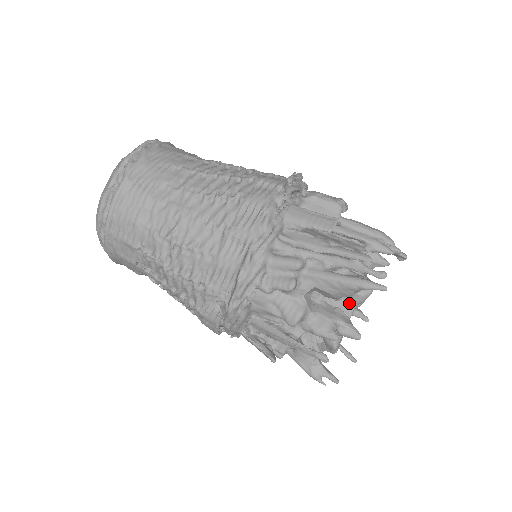
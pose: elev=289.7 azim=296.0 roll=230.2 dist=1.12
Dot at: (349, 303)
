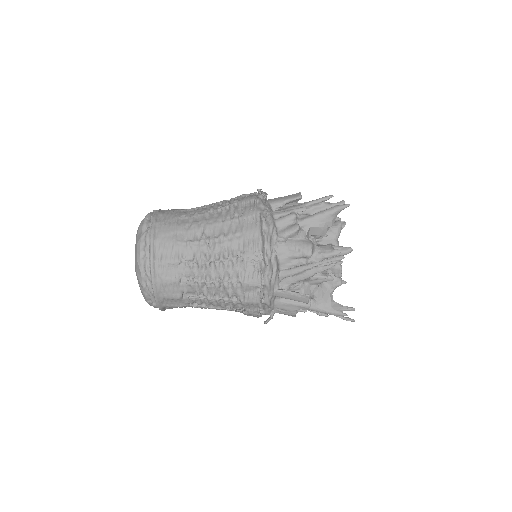
Dot at: (333, 238)
